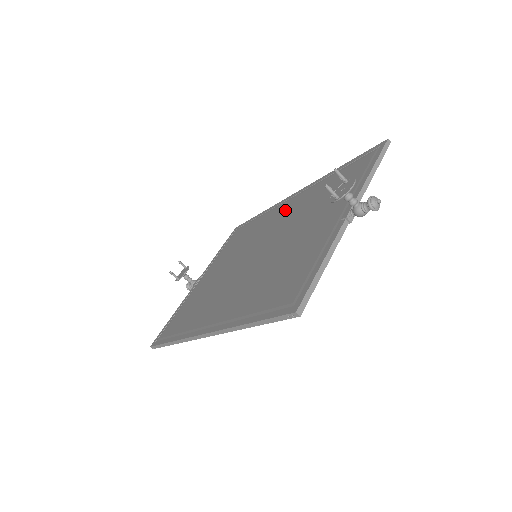
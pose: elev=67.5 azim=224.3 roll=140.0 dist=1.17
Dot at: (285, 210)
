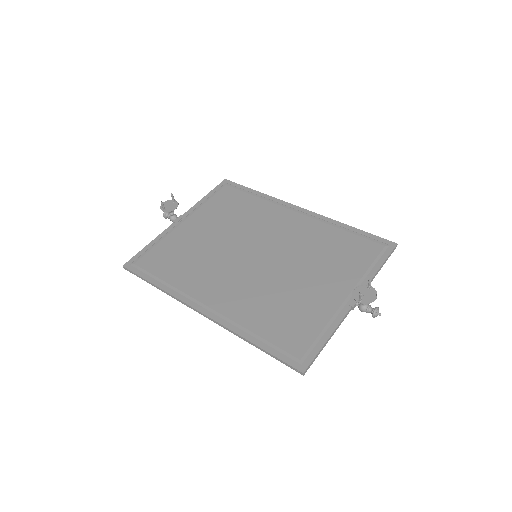
Dot at: (290, 223)
